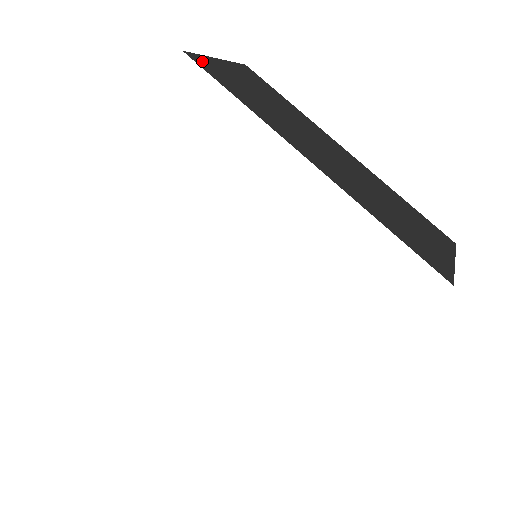
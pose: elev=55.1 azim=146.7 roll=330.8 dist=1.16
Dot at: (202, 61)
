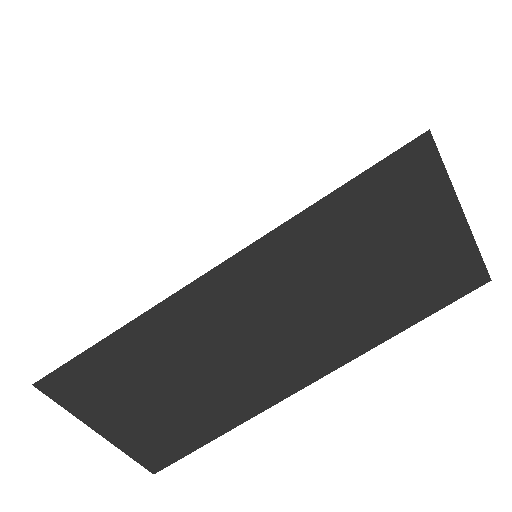
Dot at: occluded
